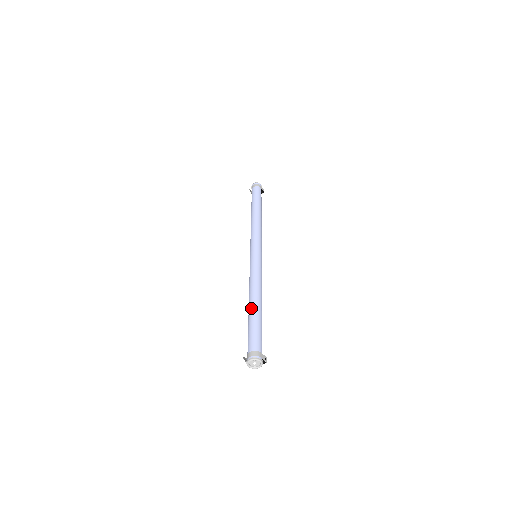
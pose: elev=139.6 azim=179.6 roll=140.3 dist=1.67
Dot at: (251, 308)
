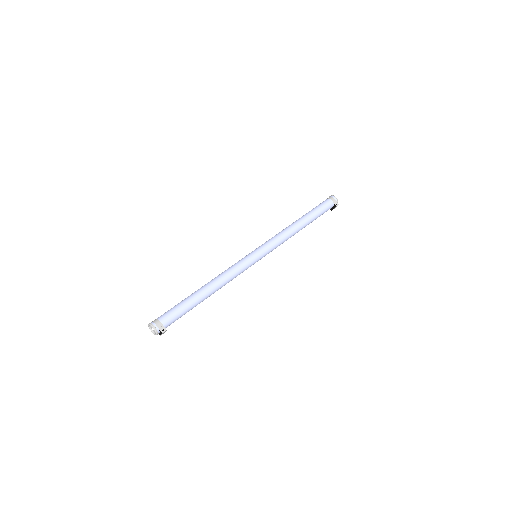
Dot at: (196, 291)
